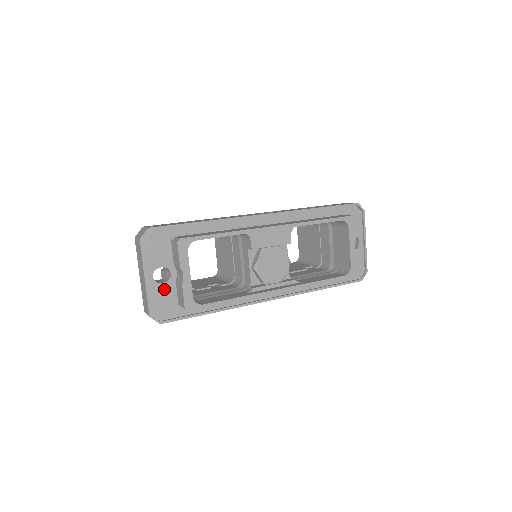
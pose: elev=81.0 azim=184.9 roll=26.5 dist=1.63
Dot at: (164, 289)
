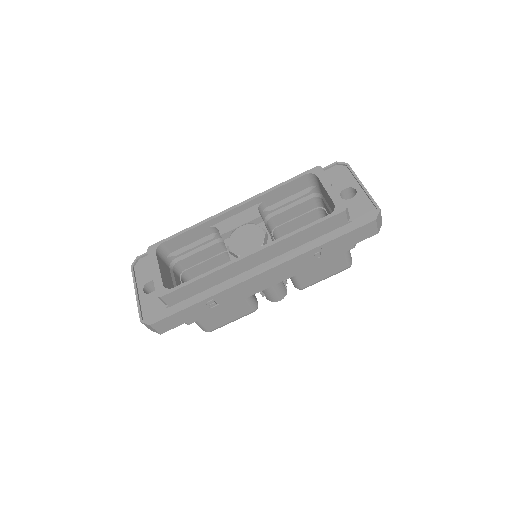
Dot at: (153, 297)
